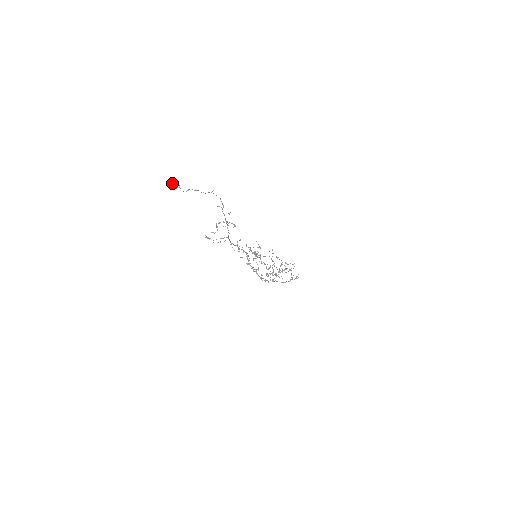
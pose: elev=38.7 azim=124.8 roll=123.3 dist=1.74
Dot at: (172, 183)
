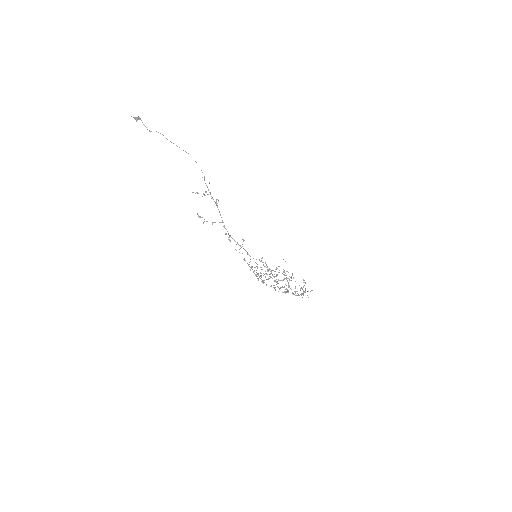
Dot at: (135, 117)
